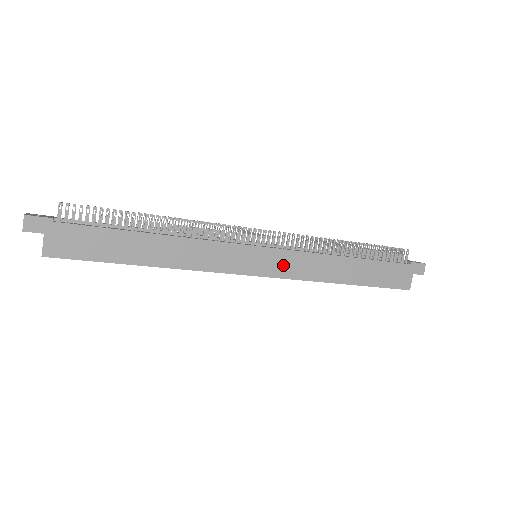
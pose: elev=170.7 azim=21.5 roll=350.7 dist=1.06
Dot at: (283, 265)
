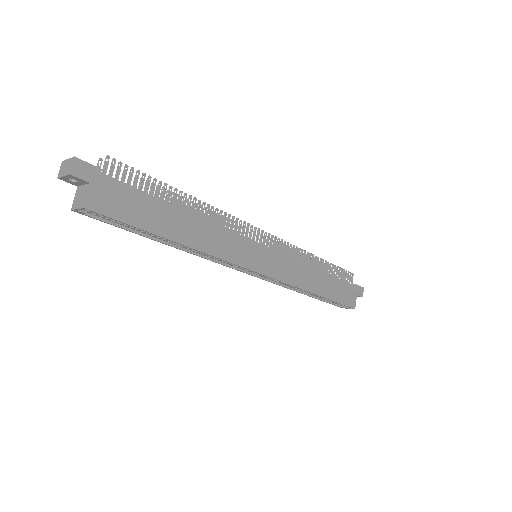
Dot at: (278, 267)
